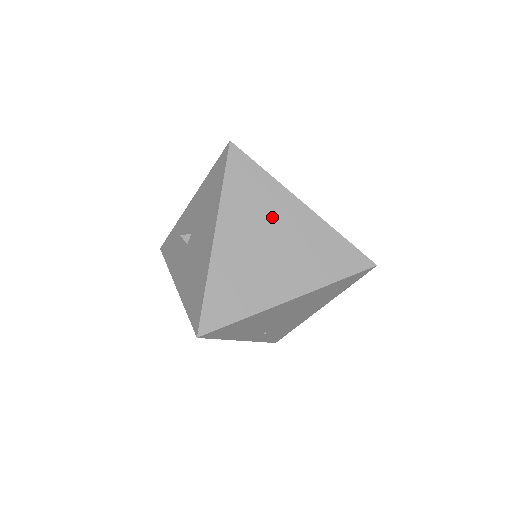
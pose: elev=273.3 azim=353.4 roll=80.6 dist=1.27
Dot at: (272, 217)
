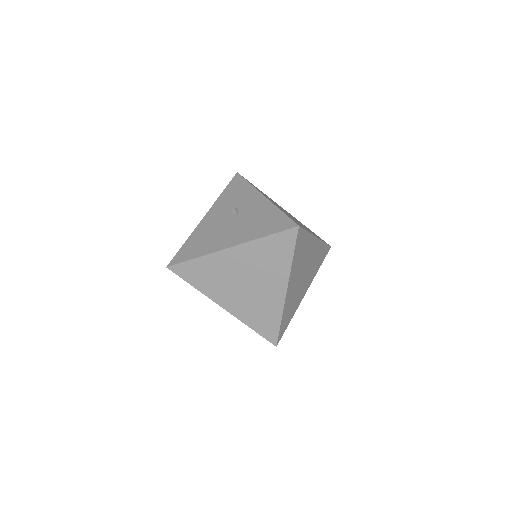
Dot at: (265, 276)
